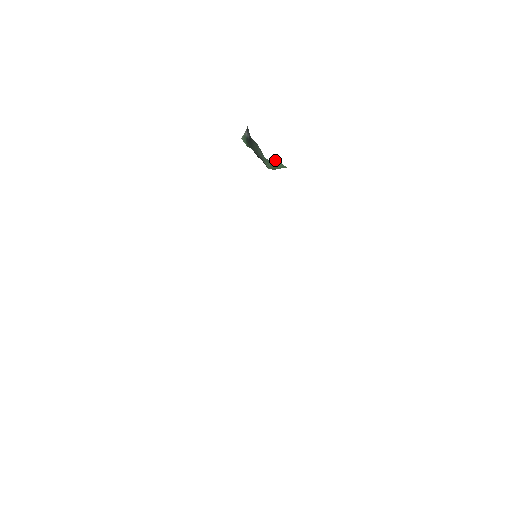
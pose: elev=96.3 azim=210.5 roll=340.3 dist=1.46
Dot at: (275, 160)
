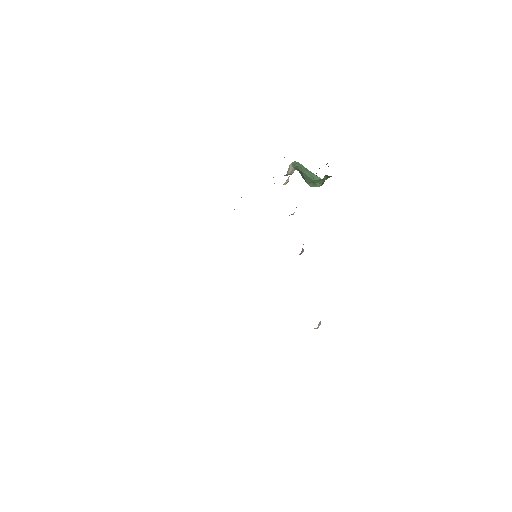
Dot at: (301, 167)
